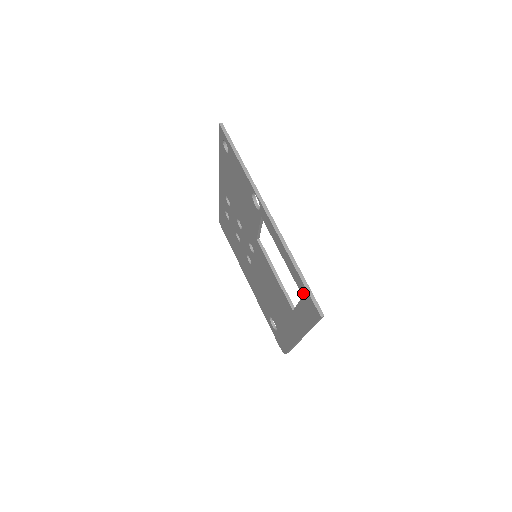
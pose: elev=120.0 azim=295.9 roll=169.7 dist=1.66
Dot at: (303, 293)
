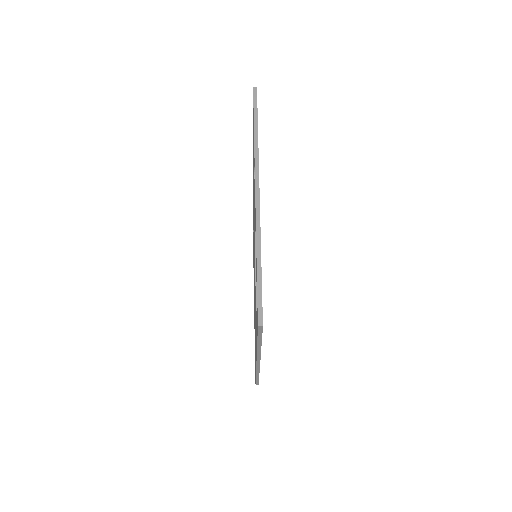
Dot at: occluded
